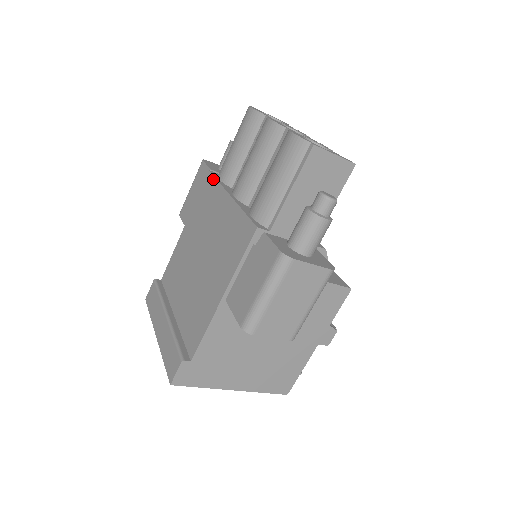
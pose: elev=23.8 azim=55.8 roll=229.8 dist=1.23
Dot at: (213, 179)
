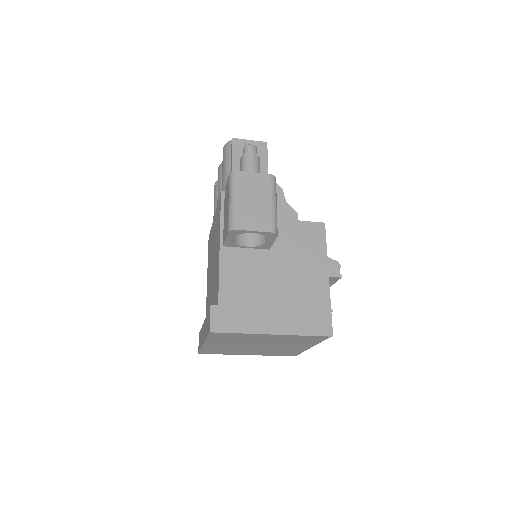
Dot at: occluded
